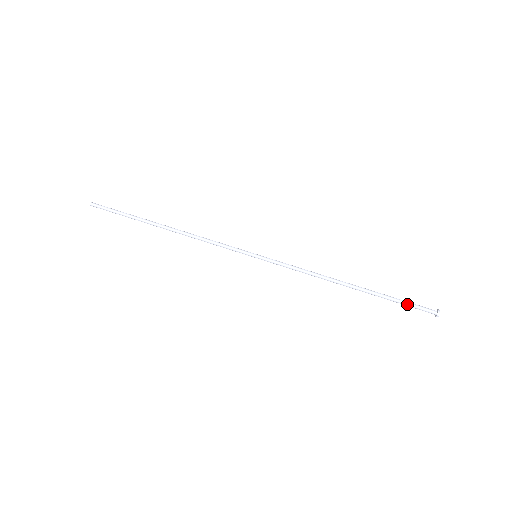
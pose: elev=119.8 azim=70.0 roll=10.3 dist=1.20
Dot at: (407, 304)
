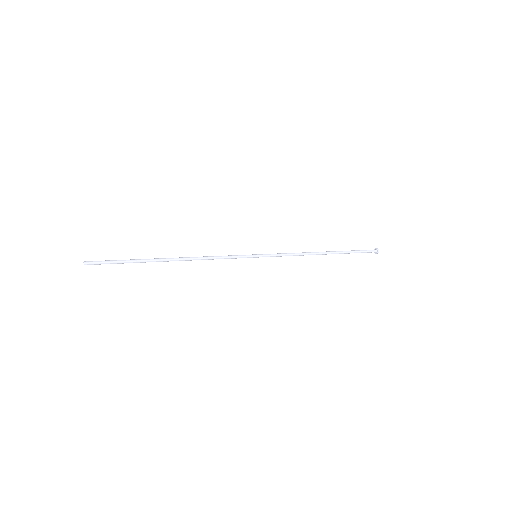
Dot at: (360, 250)
